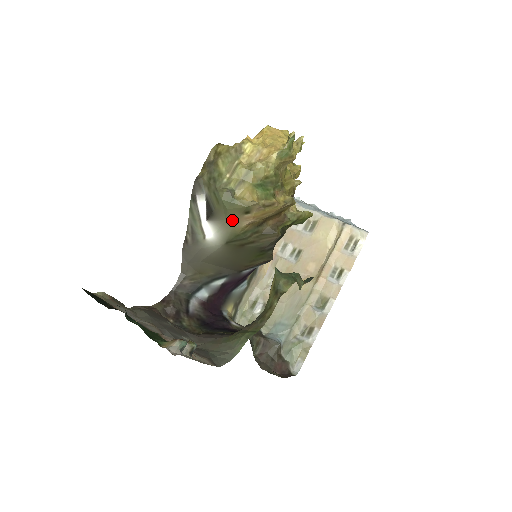
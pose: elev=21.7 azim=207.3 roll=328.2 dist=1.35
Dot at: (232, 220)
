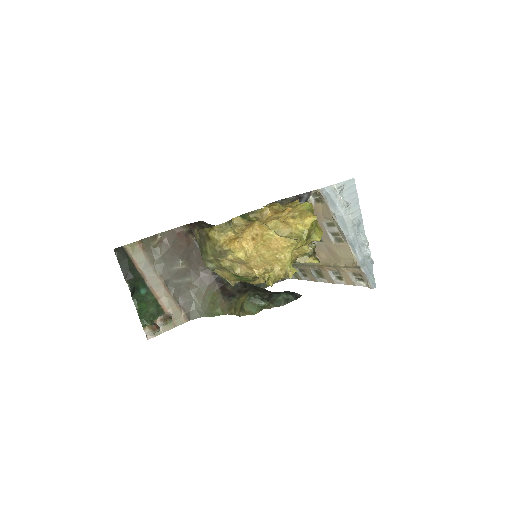
Dot at: occluded
